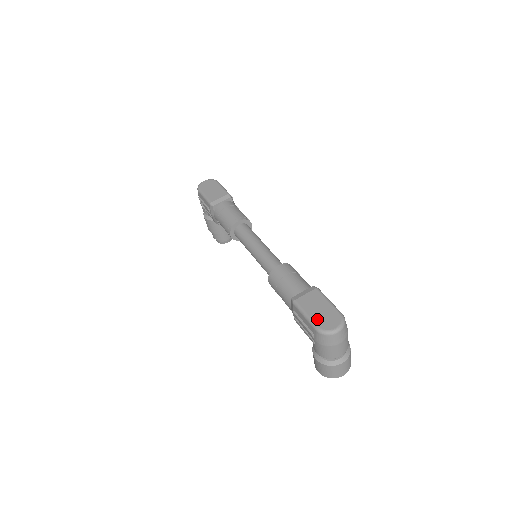
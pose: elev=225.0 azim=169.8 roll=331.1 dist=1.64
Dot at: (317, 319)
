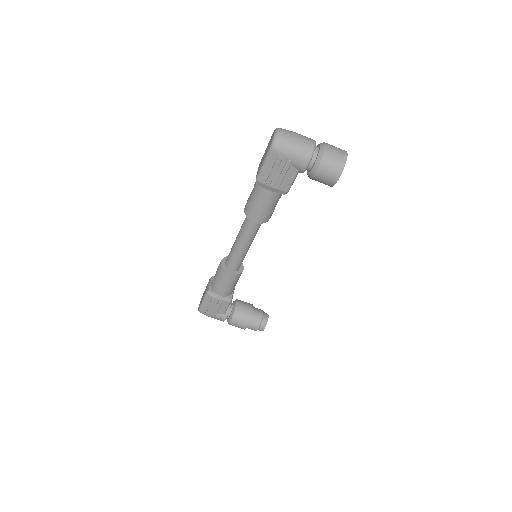
Dot at: (267, 151)
